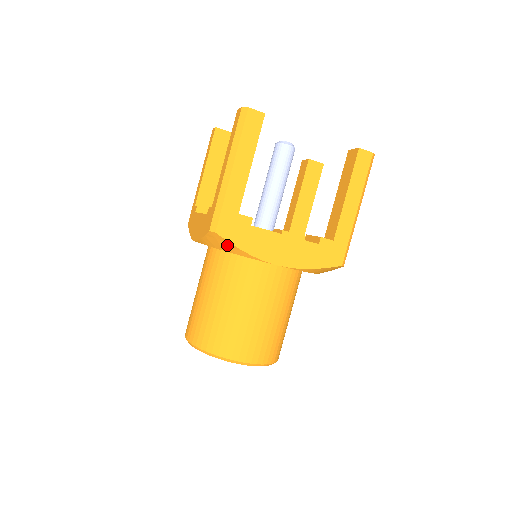
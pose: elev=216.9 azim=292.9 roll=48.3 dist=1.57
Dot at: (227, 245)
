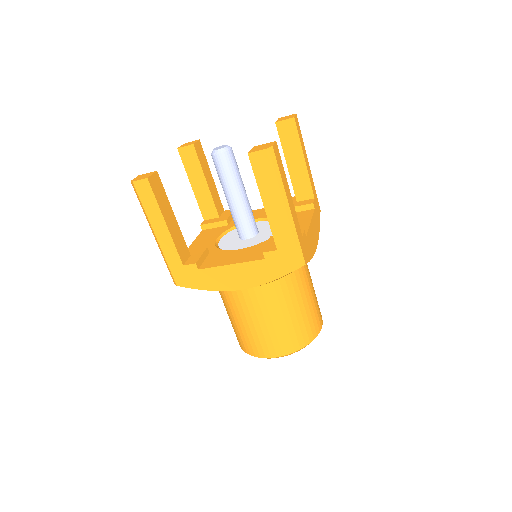
Dot at: occluded
